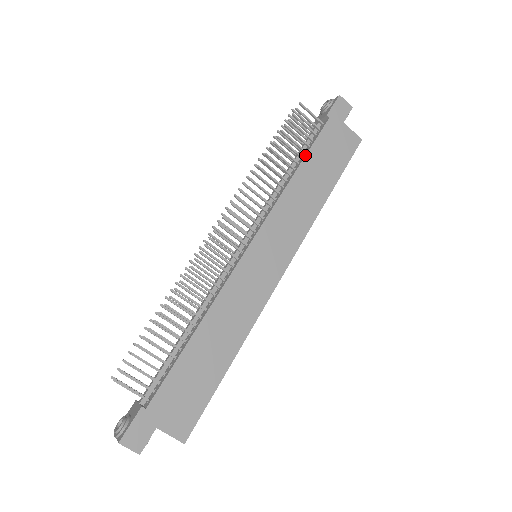
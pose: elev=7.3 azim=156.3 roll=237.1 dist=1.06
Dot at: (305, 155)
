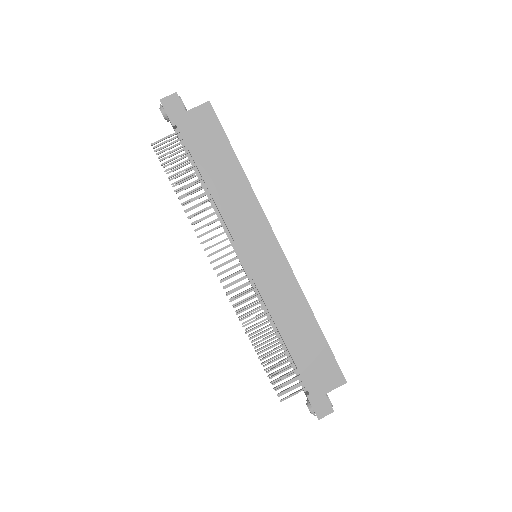
Dot at: occluded
